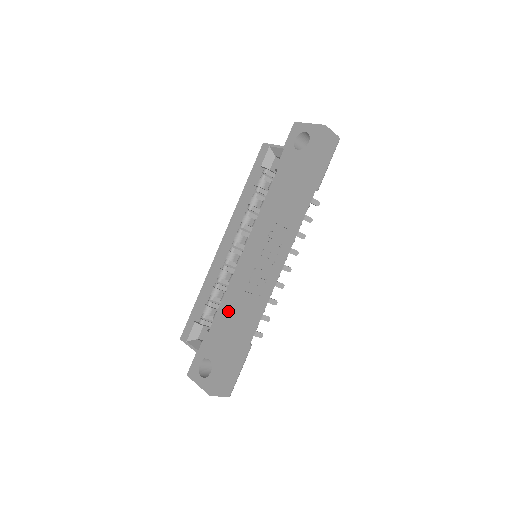
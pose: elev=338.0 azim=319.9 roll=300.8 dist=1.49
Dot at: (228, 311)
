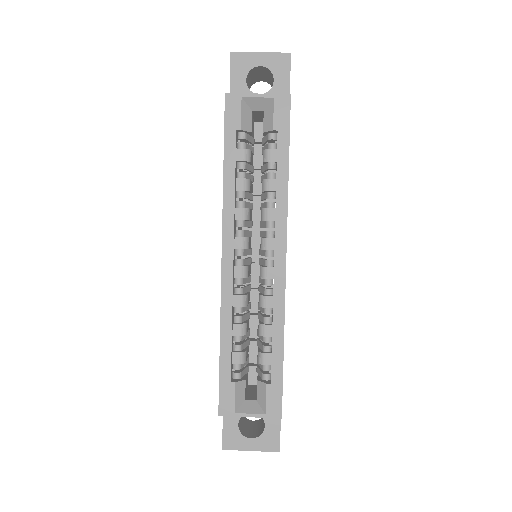
Dot at: (283, 344)
